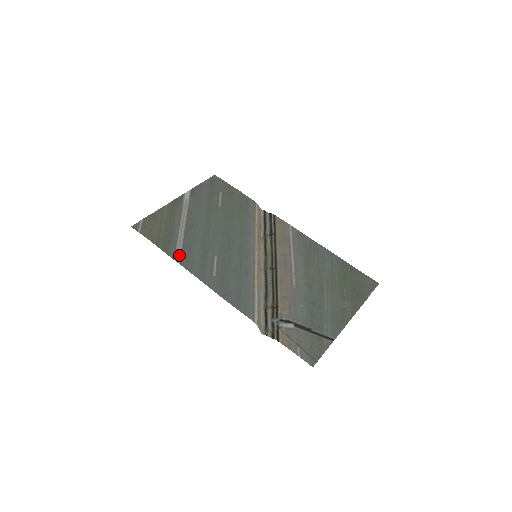
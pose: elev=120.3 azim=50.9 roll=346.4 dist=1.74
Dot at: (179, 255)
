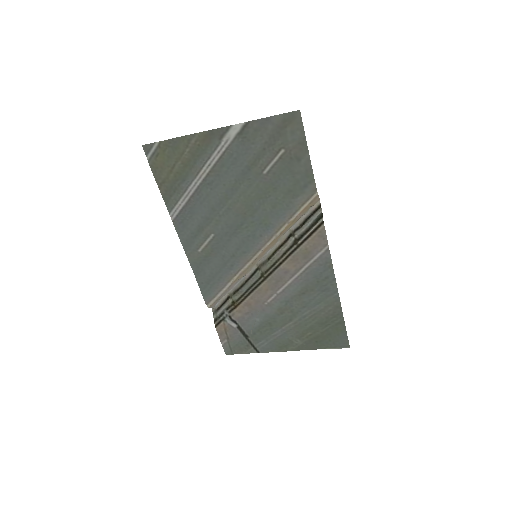
Dot at: (177, 211)
